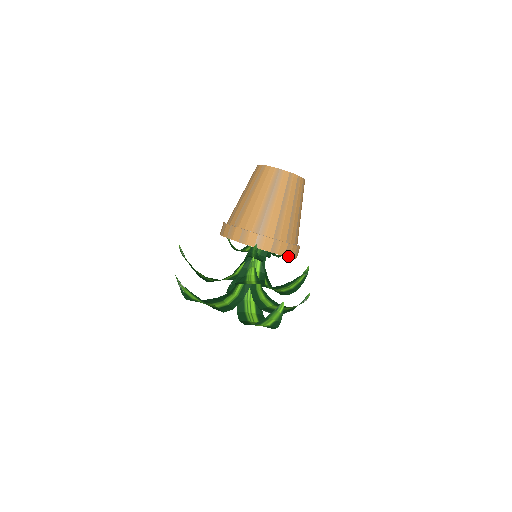
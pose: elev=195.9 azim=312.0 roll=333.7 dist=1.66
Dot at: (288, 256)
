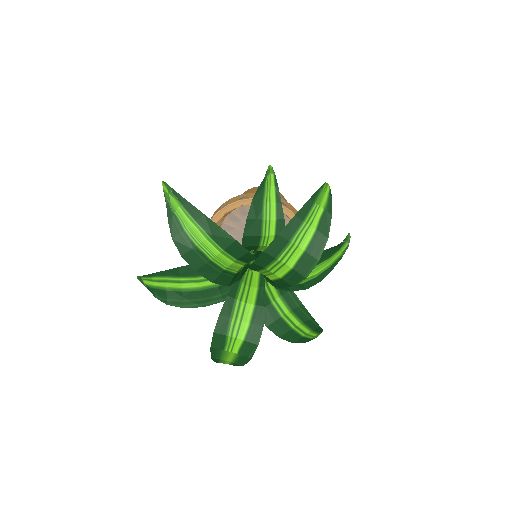
Dot at: occluded
